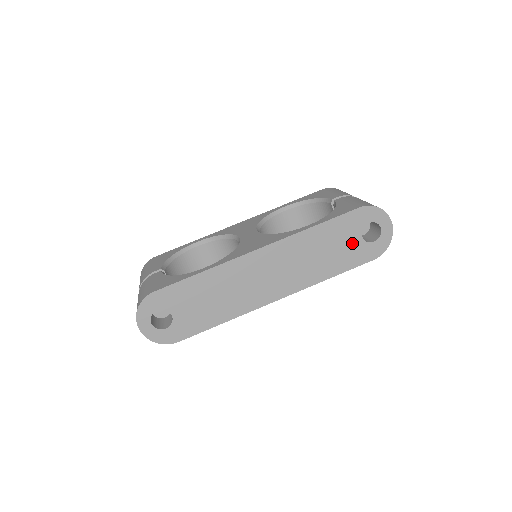
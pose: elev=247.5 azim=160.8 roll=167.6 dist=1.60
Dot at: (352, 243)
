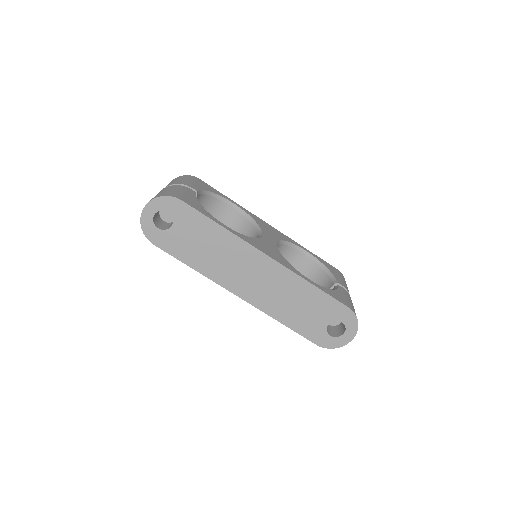
Dot at: (319, 321)
